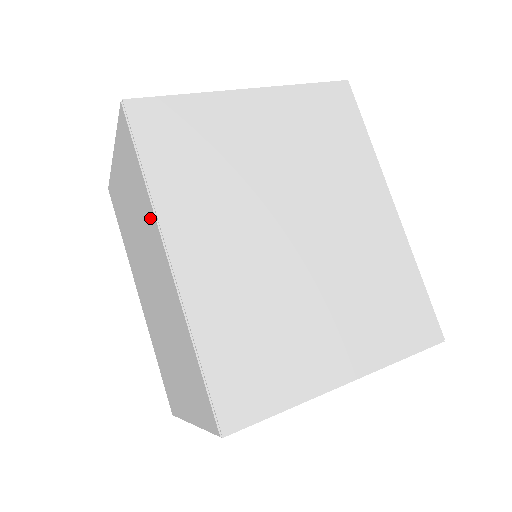
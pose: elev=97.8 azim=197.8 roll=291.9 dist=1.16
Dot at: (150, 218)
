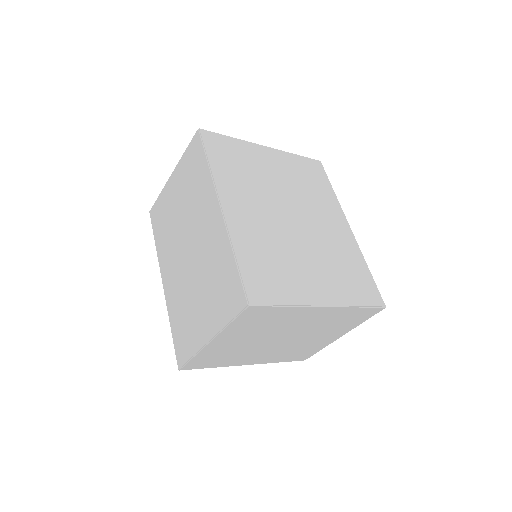
Dot at: (207, 190)
